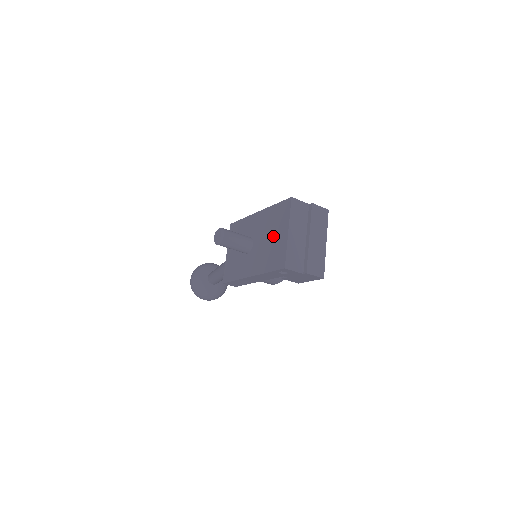
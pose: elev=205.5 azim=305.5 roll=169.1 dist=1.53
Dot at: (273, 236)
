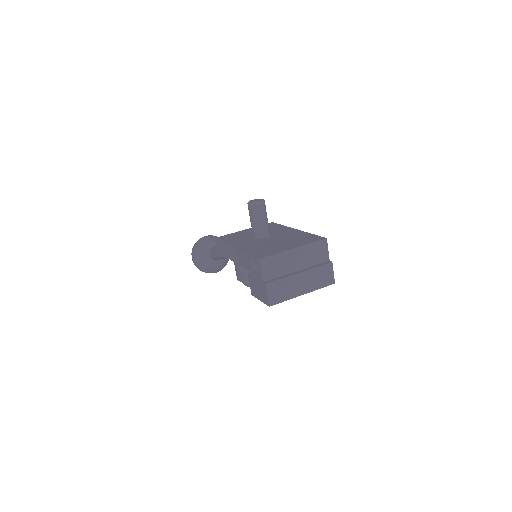
Dot at: (282, 243)
